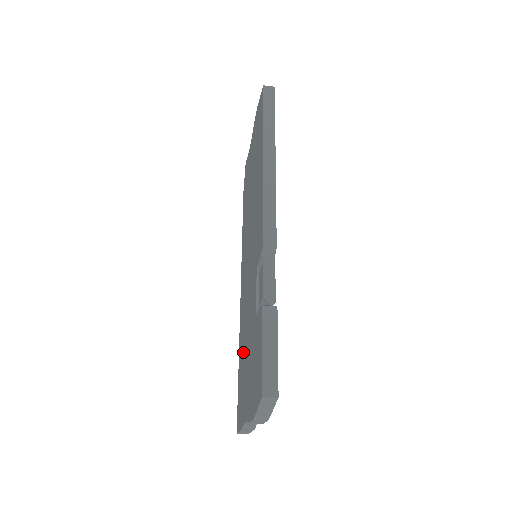
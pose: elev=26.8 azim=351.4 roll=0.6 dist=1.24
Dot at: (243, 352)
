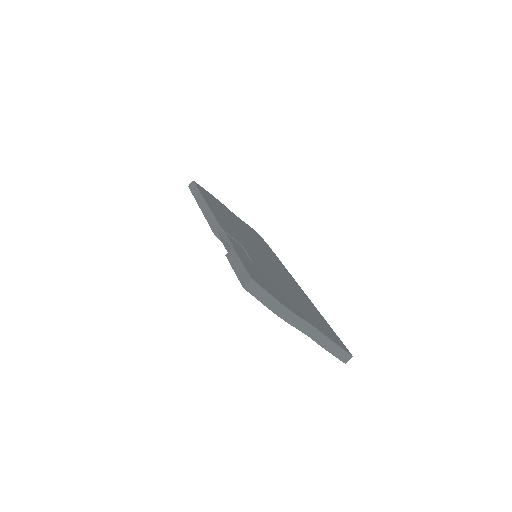
Dot at: occluded
